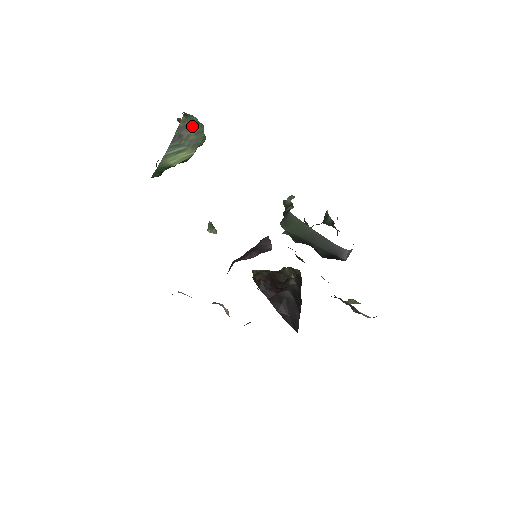
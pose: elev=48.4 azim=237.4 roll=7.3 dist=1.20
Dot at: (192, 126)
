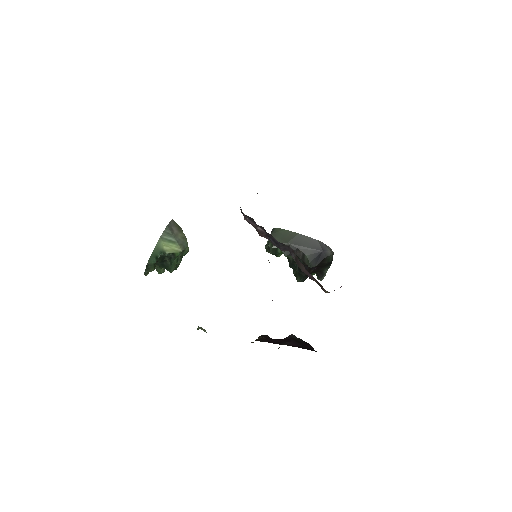
Dot at: (179, 230)
